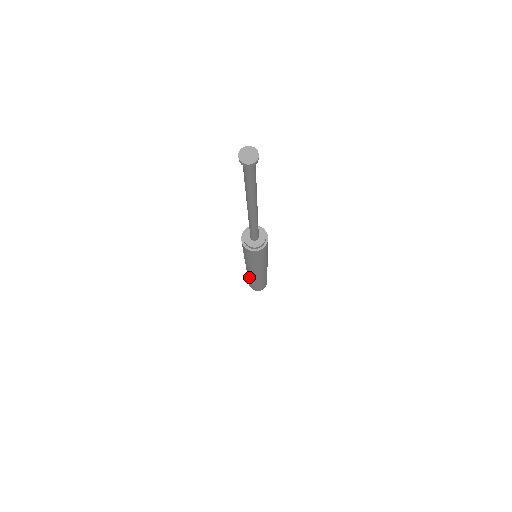
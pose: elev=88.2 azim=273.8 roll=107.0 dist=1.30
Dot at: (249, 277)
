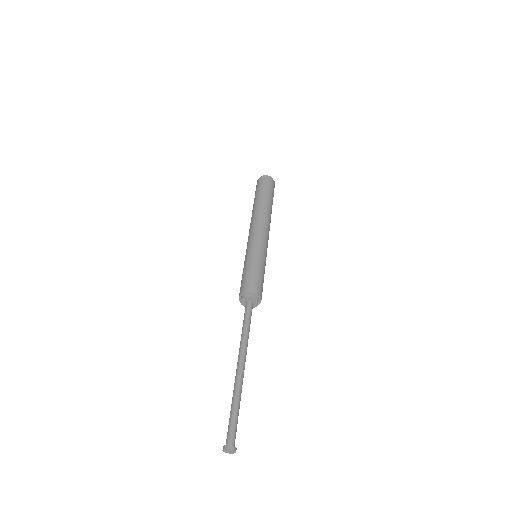
Dot at: occluded
